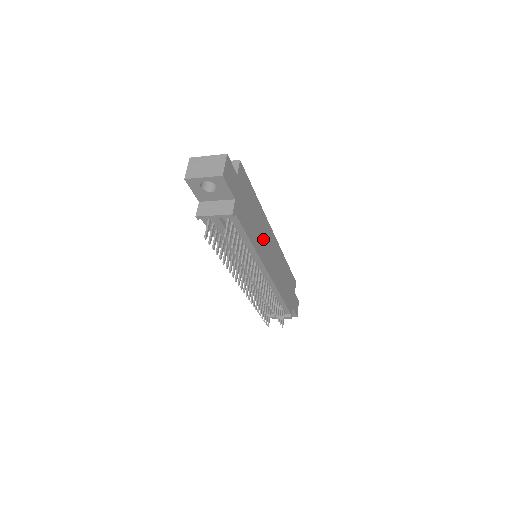
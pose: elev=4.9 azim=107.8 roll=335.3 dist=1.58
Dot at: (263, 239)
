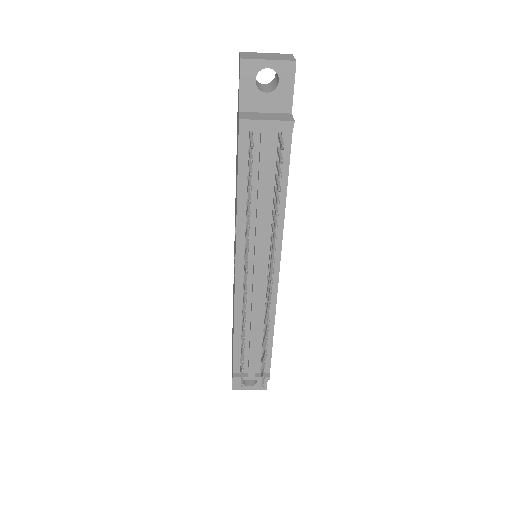
Dot at: occluded
